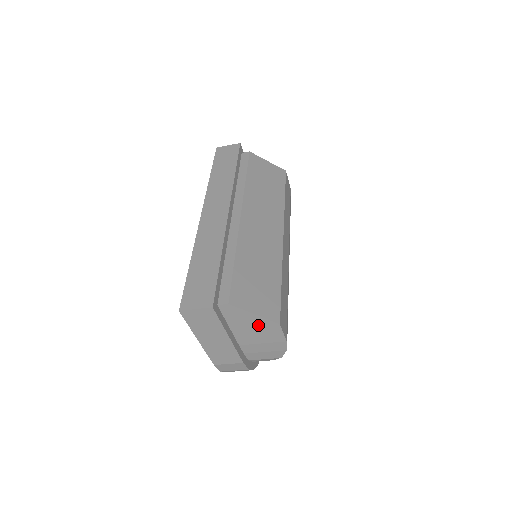
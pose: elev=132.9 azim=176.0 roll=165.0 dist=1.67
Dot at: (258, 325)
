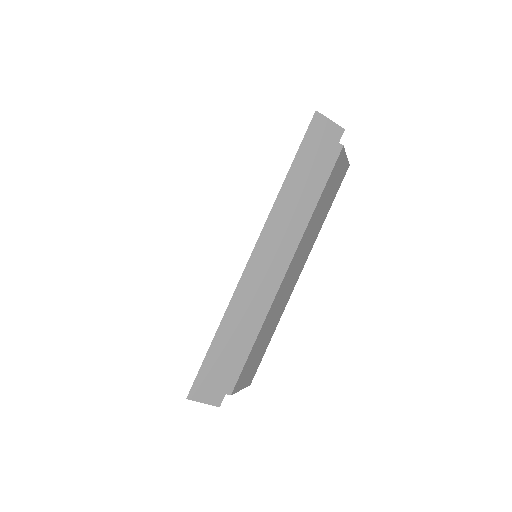
Dot at: occluded
